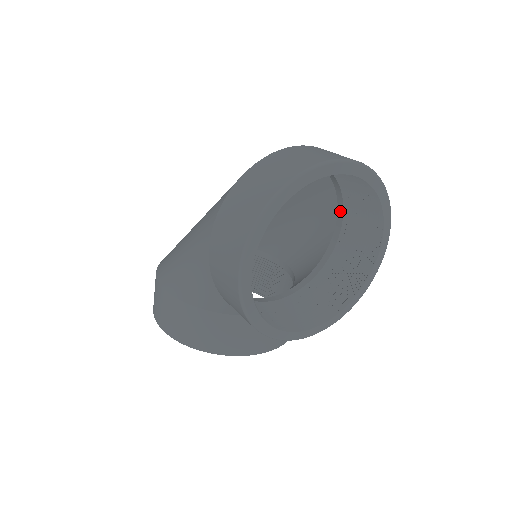
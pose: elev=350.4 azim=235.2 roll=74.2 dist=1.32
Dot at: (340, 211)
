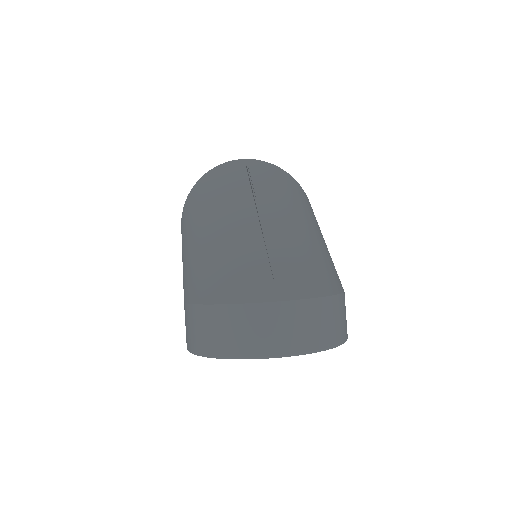
Dot at: occluded
